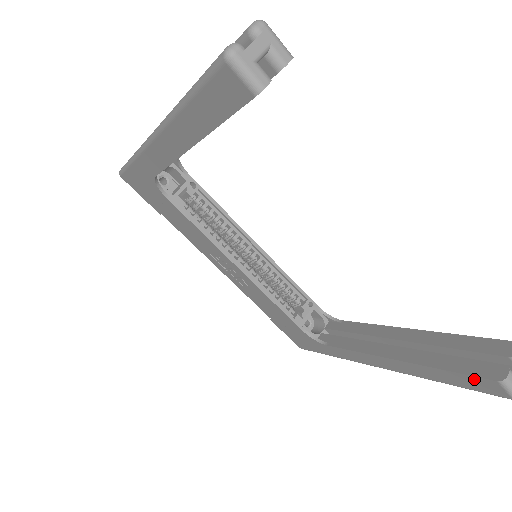
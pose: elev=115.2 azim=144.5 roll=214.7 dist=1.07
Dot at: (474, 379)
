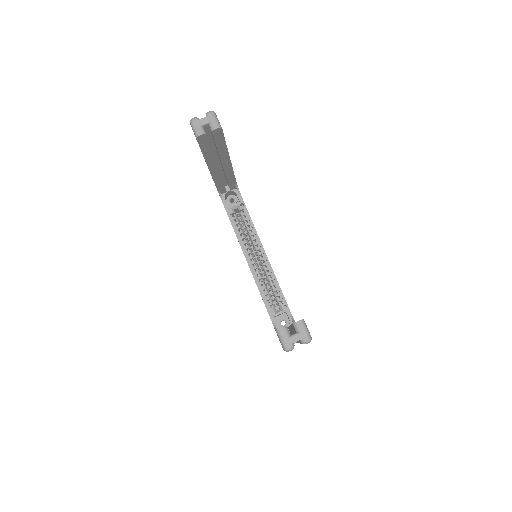
Dot at: occluded
